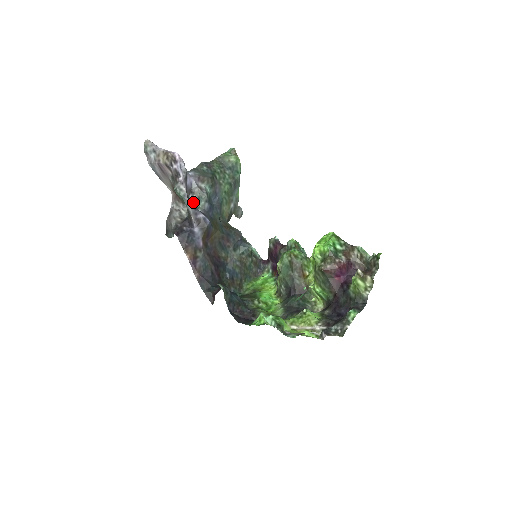
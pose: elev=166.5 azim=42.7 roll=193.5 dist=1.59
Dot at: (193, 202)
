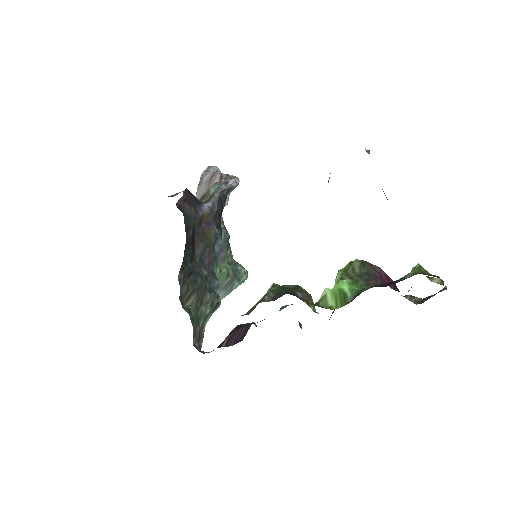
Dot at: occluded
